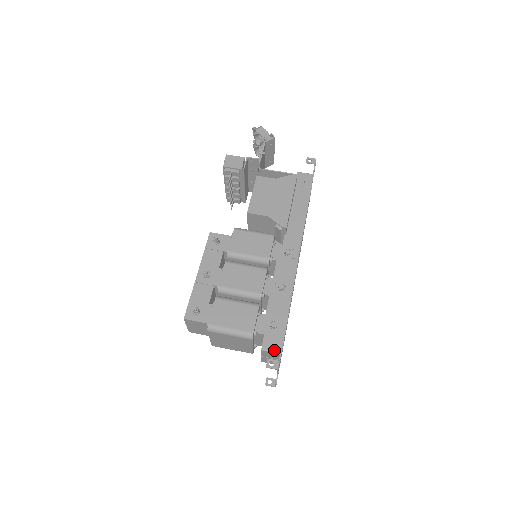
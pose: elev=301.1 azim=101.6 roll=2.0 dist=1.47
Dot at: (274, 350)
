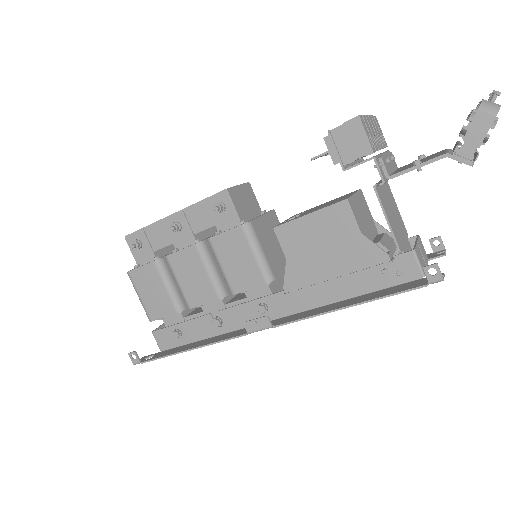
Dot at: (159, 345)
